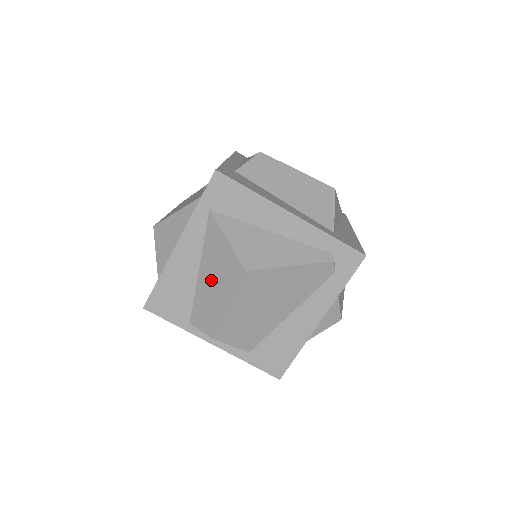
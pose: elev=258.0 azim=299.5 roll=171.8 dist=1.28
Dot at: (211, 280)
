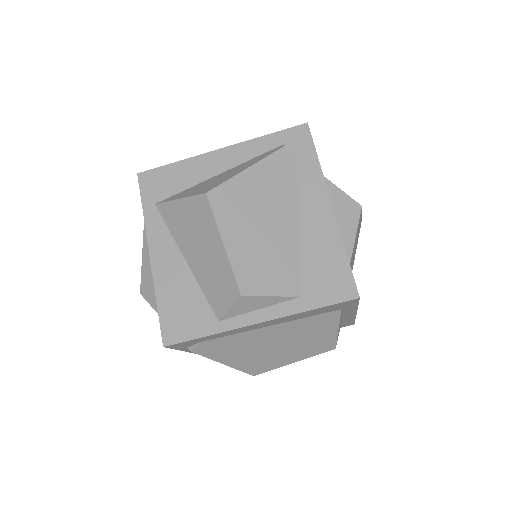
Dot at: (197, 250)
